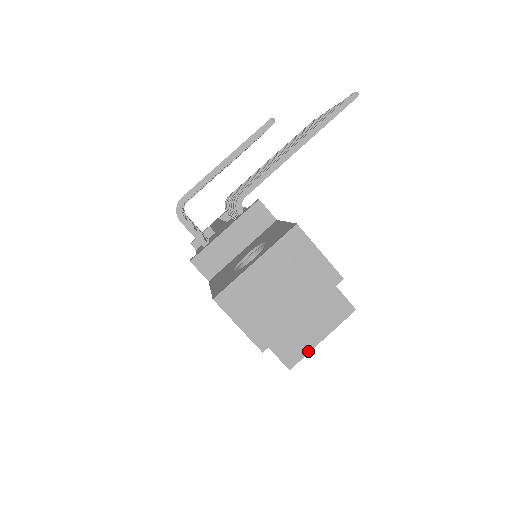
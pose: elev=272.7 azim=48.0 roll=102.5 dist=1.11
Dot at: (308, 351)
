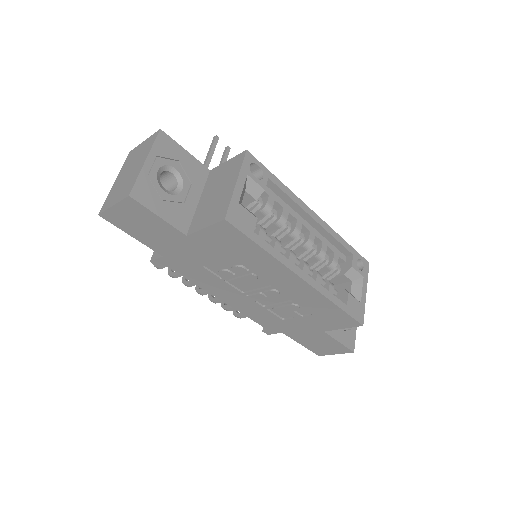
Dot at: (230, 198)
